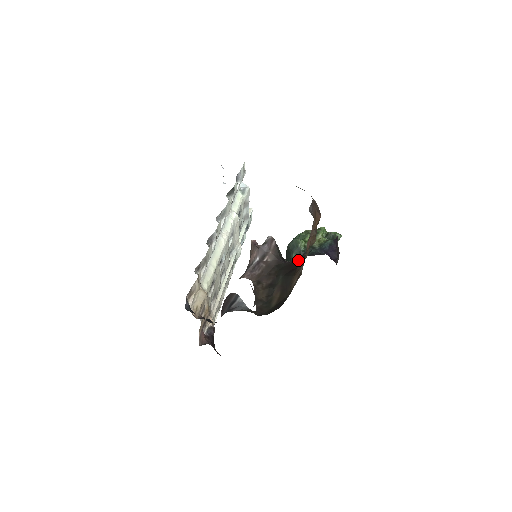
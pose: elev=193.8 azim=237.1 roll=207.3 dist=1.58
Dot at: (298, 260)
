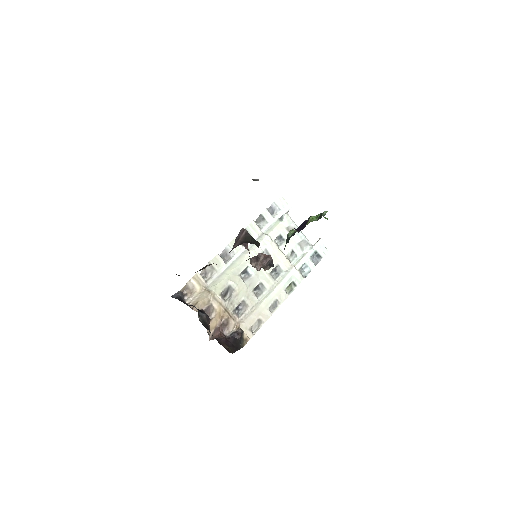
Dot at: occluded
